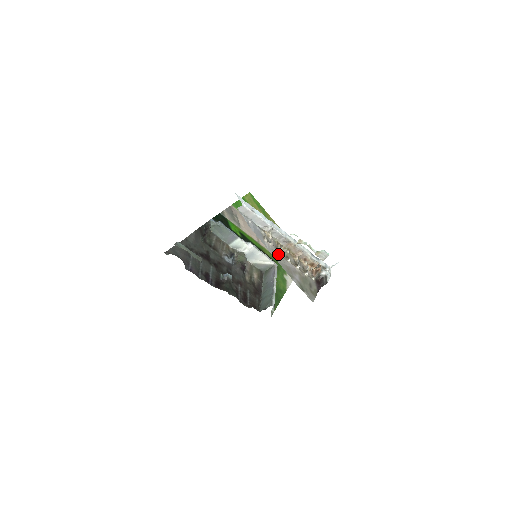
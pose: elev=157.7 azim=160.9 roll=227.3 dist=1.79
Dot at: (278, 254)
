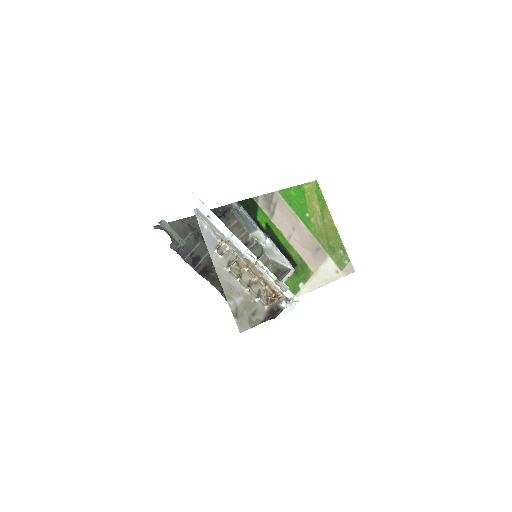
Dot at: (226, 269)
